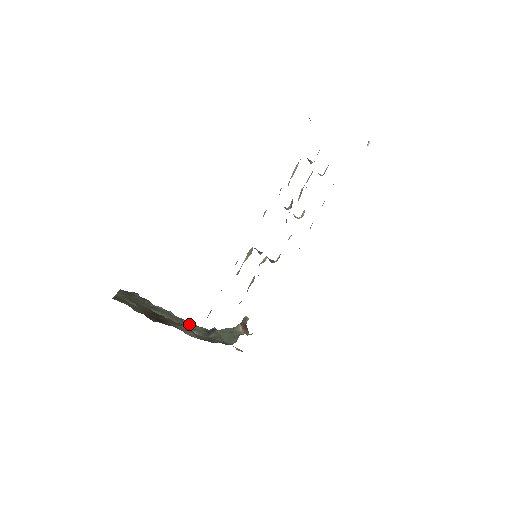
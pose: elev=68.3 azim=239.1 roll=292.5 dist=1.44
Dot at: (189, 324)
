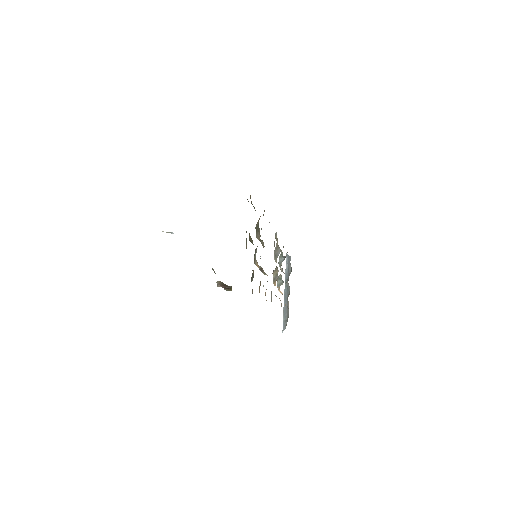
Dot at: occluded
